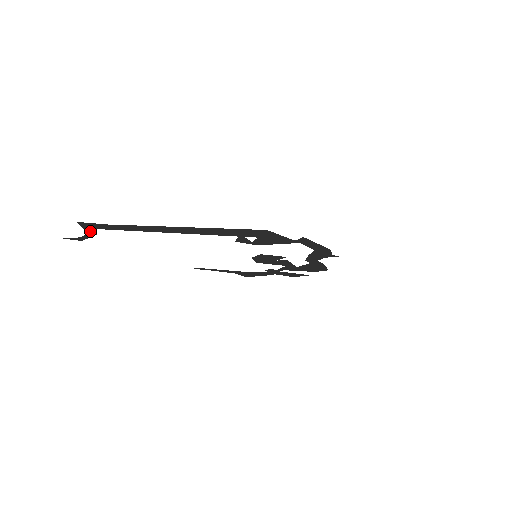
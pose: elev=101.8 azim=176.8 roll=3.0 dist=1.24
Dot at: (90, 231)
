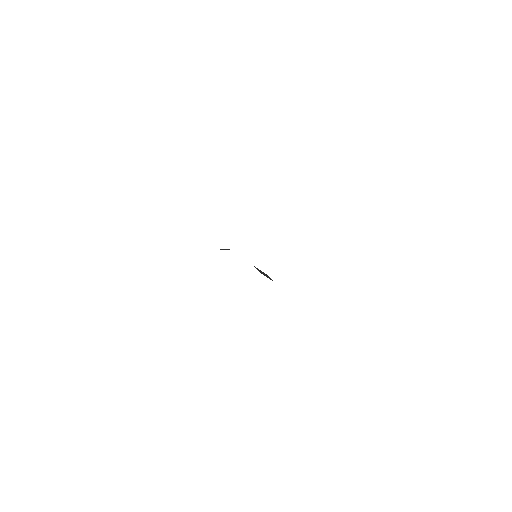
Dot at: occluded
